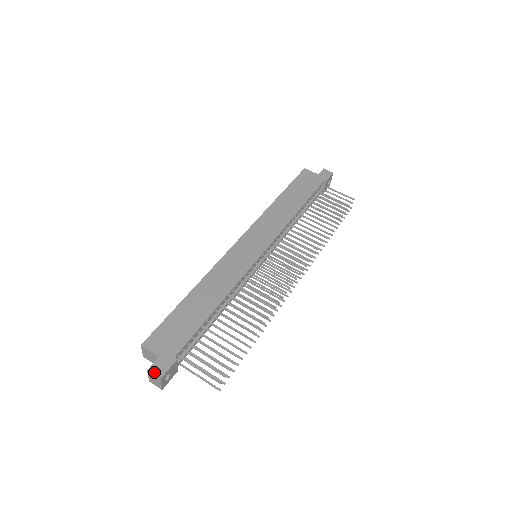
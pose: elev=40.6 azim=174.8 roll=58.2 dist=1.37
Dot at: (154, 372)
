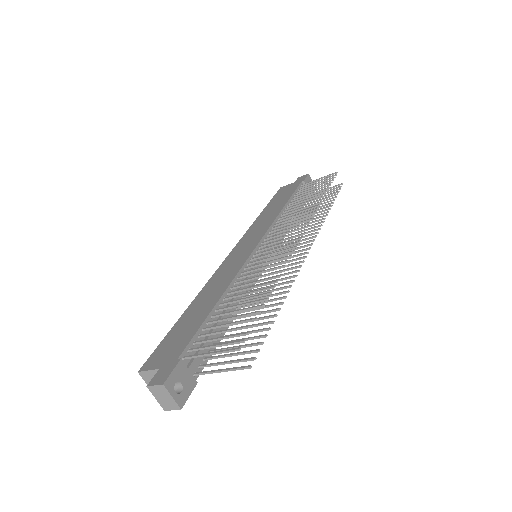
Dot at: (155, 383)
